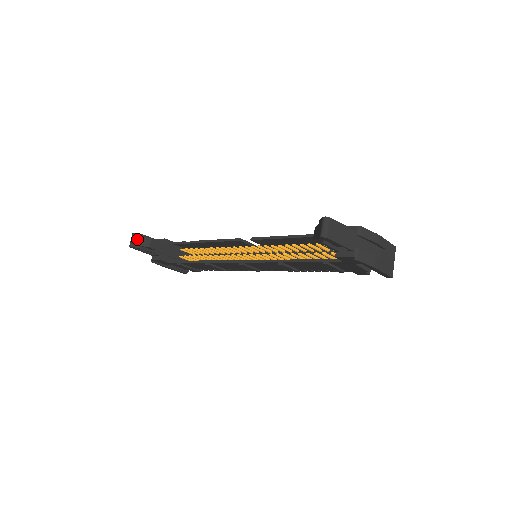
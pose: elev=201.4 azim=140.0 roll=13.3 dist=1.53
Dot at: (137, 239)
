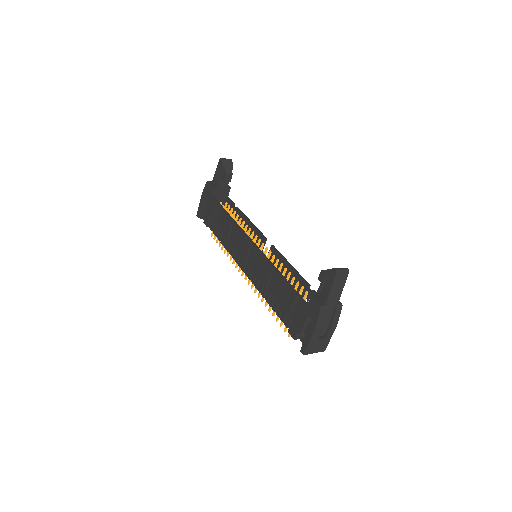
Dot at: (229, 163)
